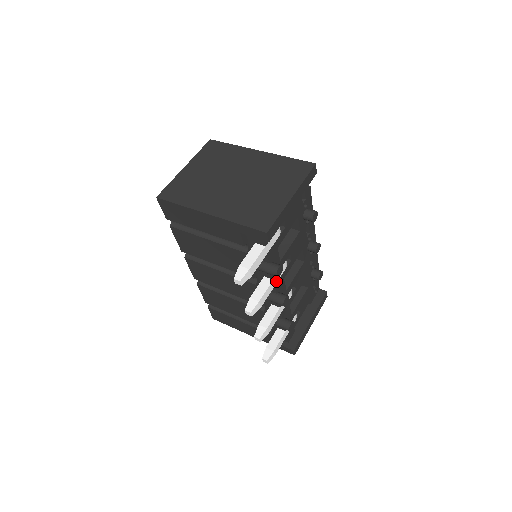
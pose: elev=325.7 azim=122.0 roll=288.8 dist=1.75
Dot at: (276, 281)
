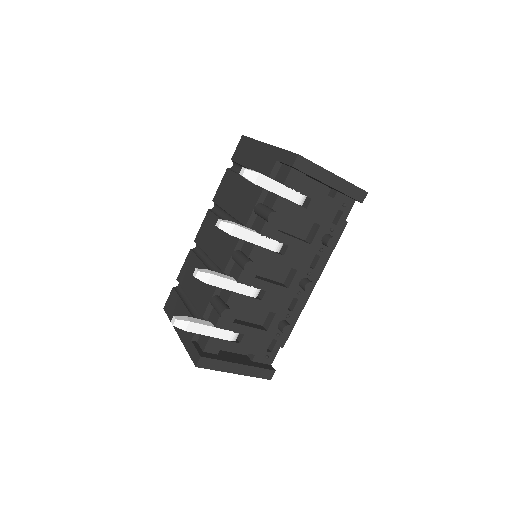
Dot at: (259, 243)
